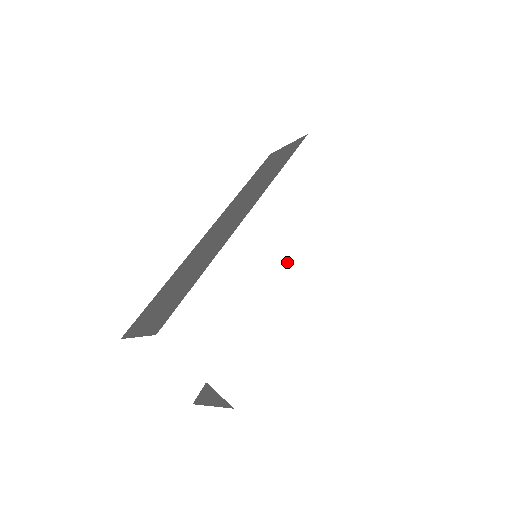
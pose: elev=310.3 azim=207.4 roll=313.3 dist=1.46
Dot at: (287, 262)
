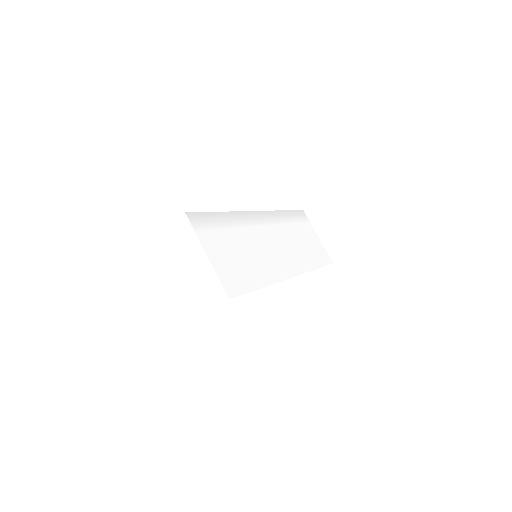
Dot at: (282, 256)
